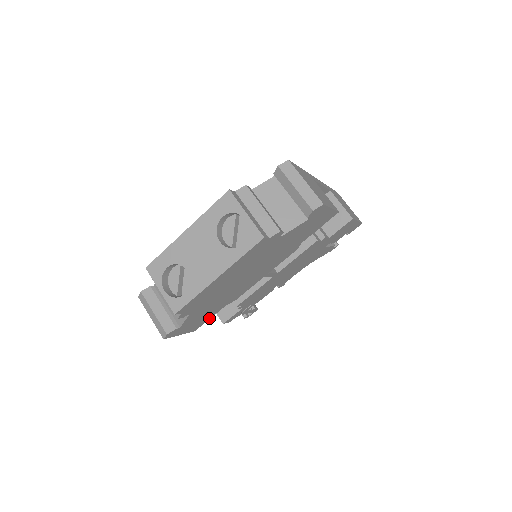
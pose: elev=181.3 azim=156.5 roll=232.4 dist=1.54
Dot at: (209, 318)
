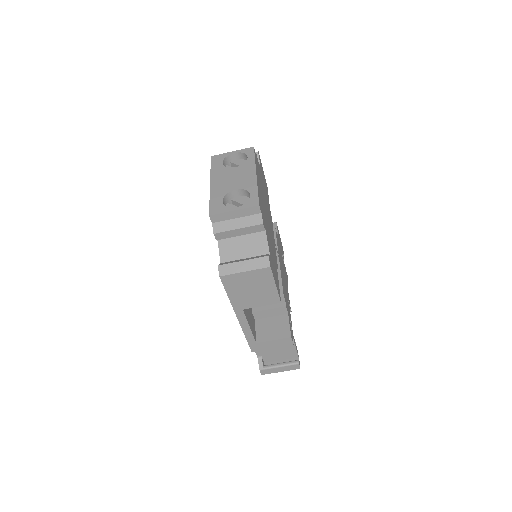
Dot at: (278, 284)
